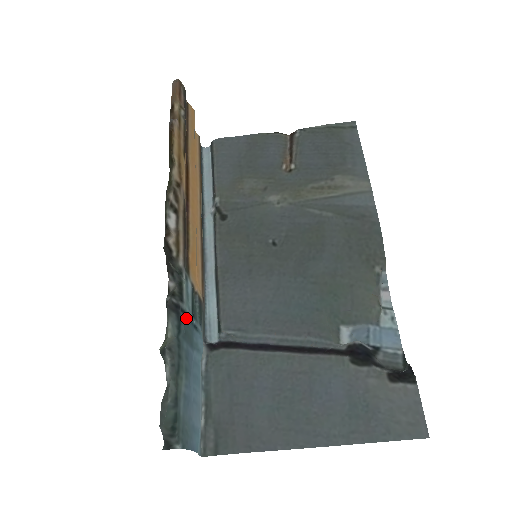
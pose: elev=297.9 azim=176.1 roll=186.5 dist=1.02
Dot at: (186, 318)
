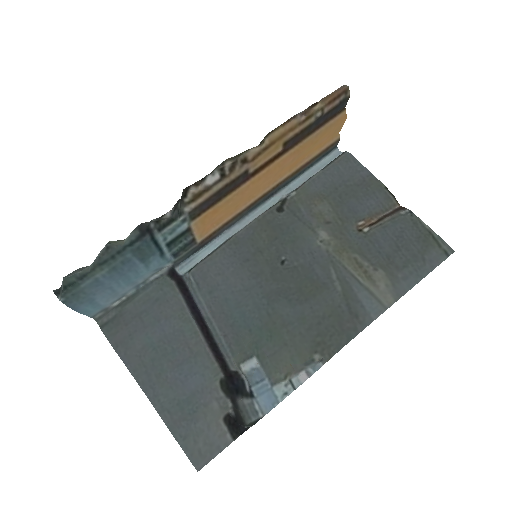
Dot at: (152, 242)
